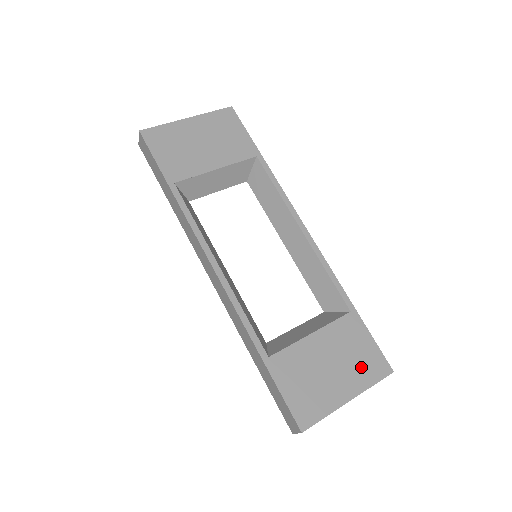
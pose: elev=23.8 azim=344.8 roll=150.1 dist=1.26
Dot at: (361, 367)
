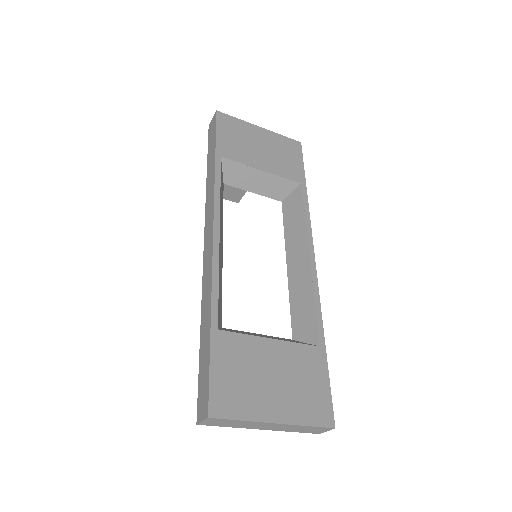
Dot at: (304, 400)
